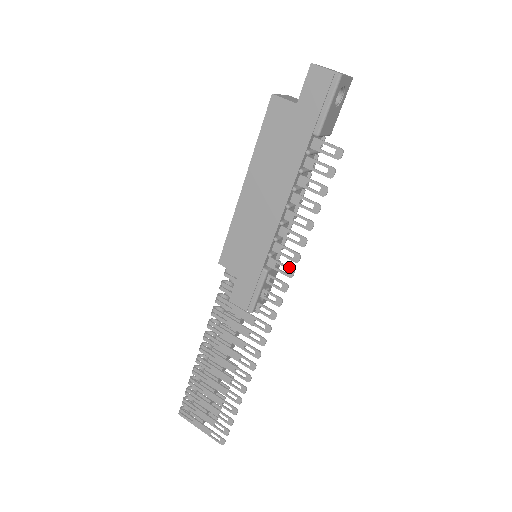
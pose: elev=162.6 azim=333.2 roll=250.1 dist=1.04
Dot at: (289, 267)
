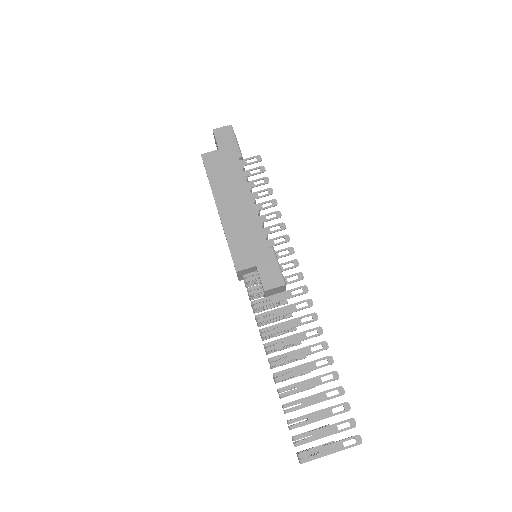
Dot at: (283, 235)
